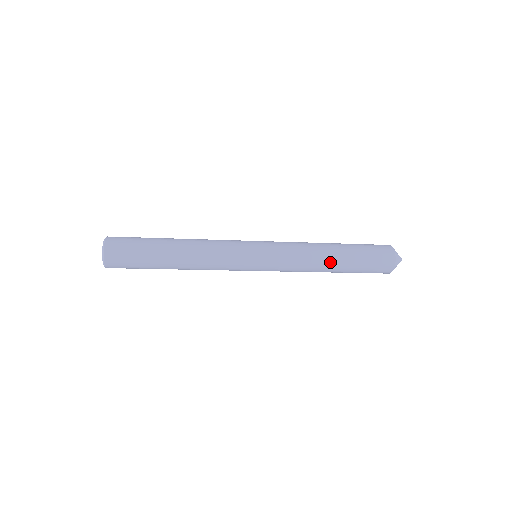
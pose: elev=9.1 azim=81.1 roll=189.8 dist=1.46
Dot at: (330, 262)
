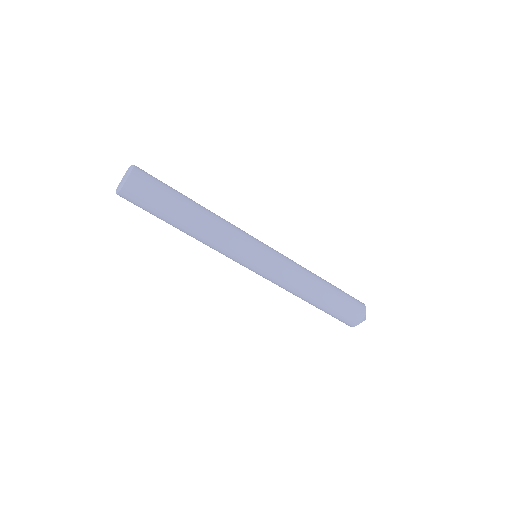
Dot at: (318, 289)
